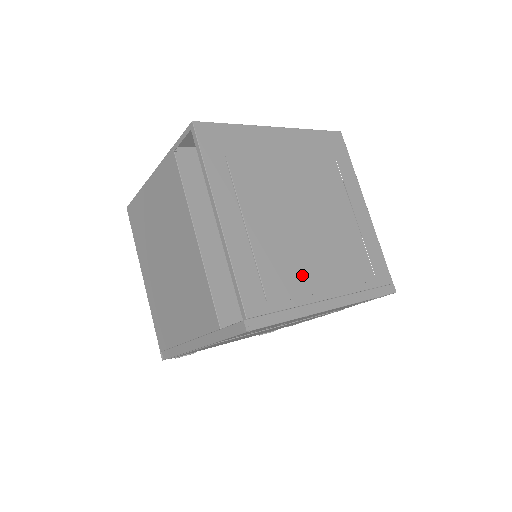
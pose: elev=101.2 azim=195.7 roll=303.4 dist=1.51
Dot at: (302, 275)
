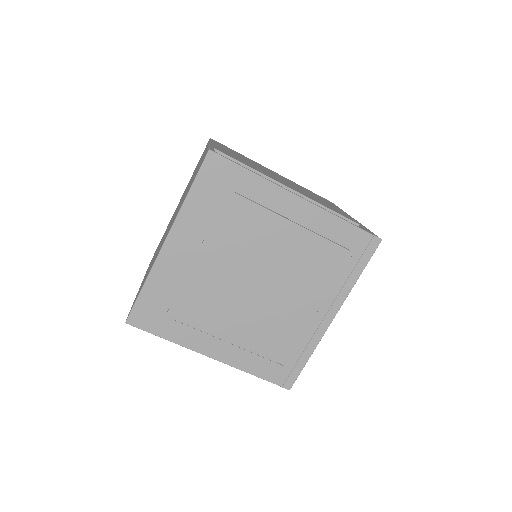
Dot at: (292, 324)
